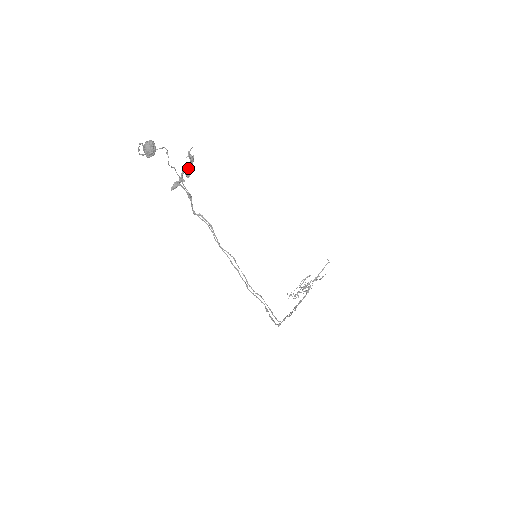
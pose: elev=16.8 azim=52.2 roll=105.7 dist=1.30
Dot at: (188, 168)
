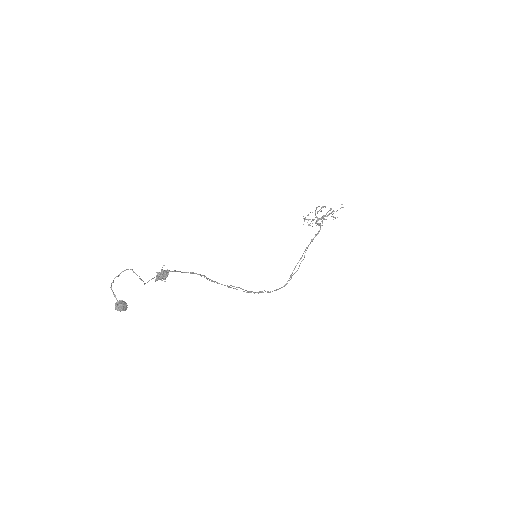
Dot at: occluded
